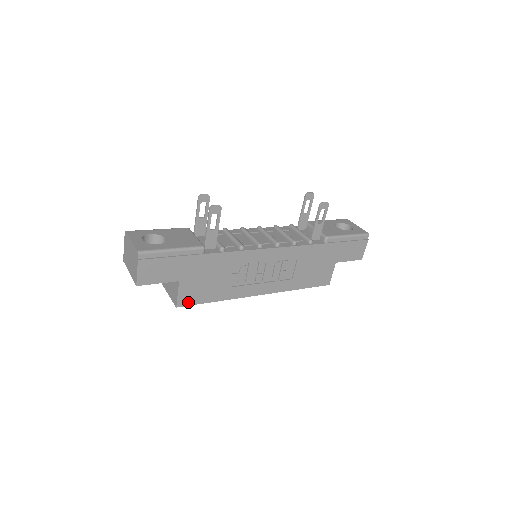
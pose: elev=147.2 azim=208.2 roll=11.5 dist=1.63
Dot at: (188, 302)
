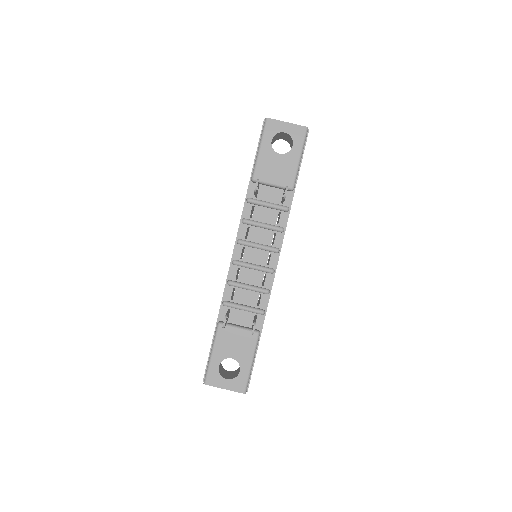
Dot at: occluded
